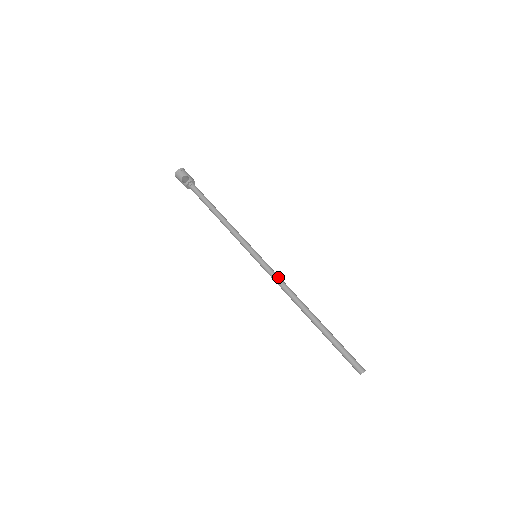
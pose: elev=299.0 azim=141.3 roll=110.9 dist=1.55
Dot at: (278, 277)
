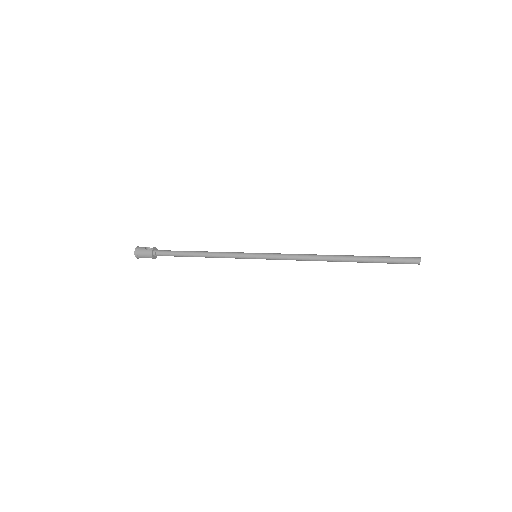
Dot at: (289, 254)
